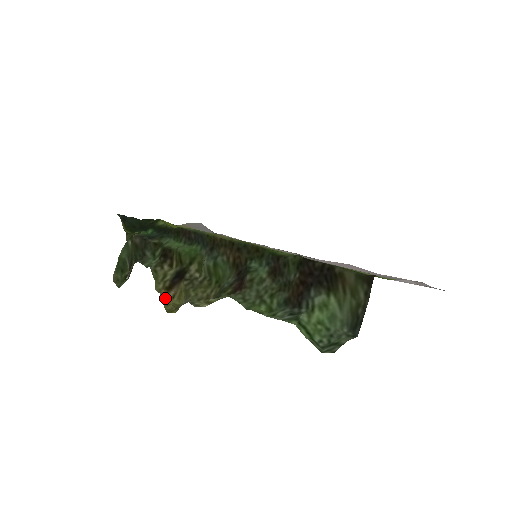
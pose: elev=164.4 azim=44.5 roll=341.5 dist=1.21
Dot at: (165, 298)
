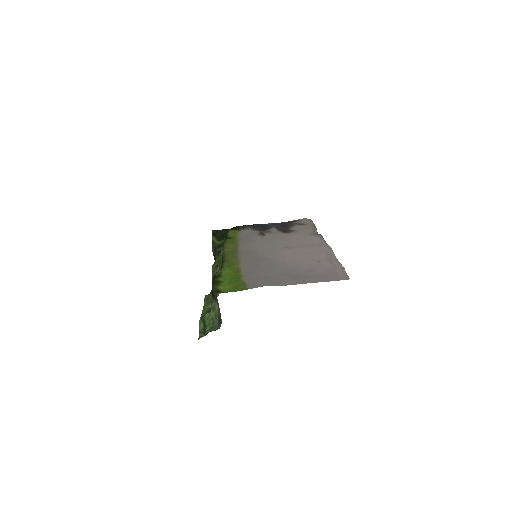
Dot at: occluded
